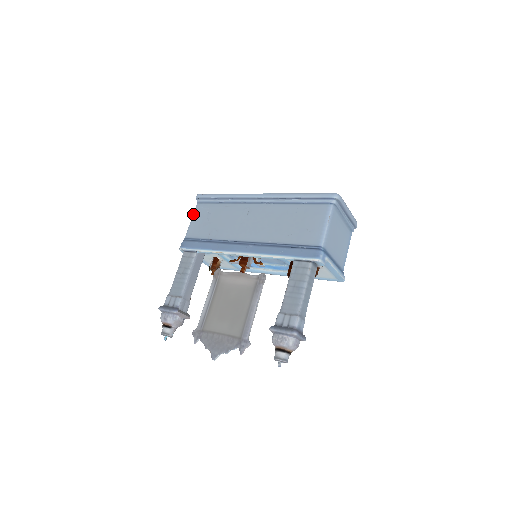
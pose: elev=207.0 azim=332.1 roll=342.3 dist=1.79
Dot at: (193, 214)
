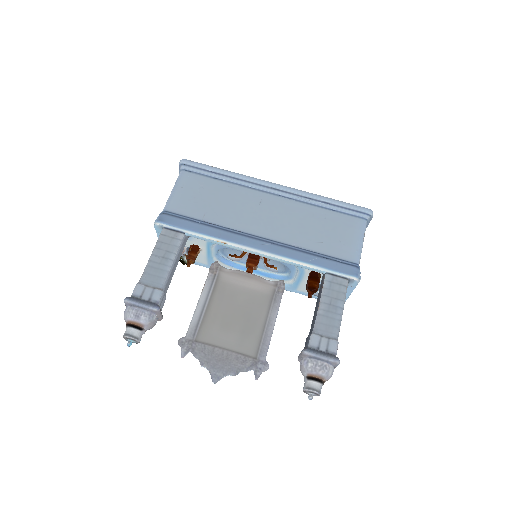
Dot at: (177, 182)
